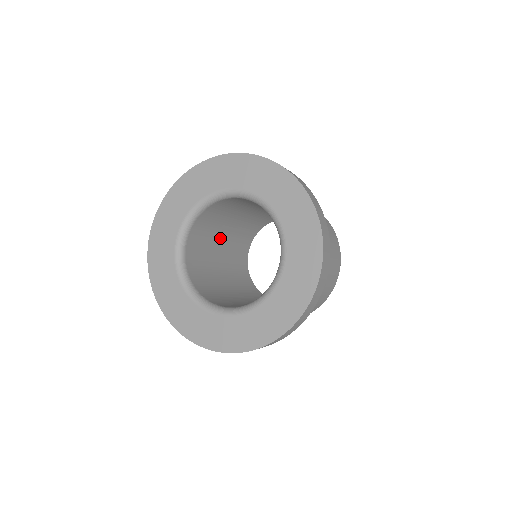
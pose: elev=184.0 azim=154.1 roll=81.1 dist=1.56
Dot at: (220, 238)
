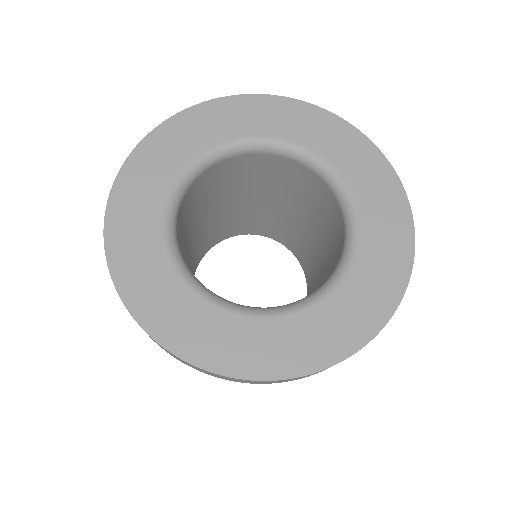
Dot at: (226, 201)
